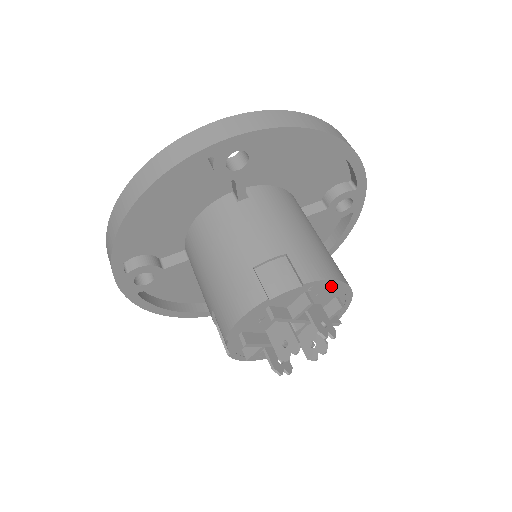
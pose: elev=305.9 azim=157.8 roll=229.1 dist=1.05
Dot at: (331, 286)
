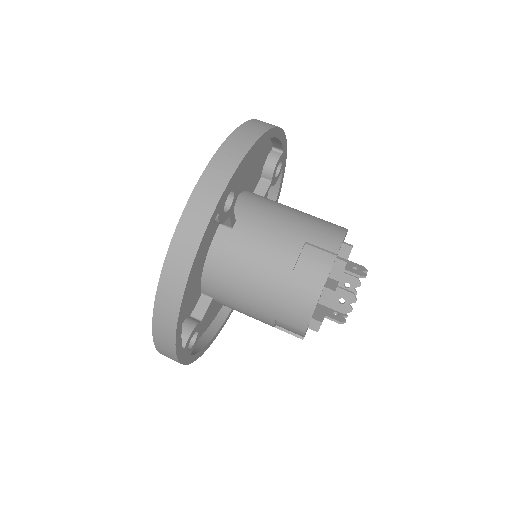
Dot at: occluded
